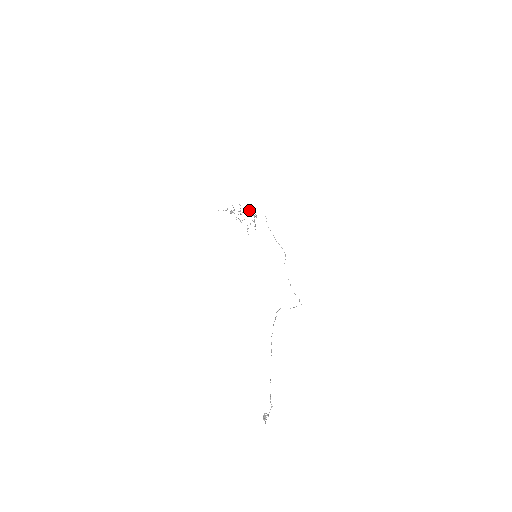
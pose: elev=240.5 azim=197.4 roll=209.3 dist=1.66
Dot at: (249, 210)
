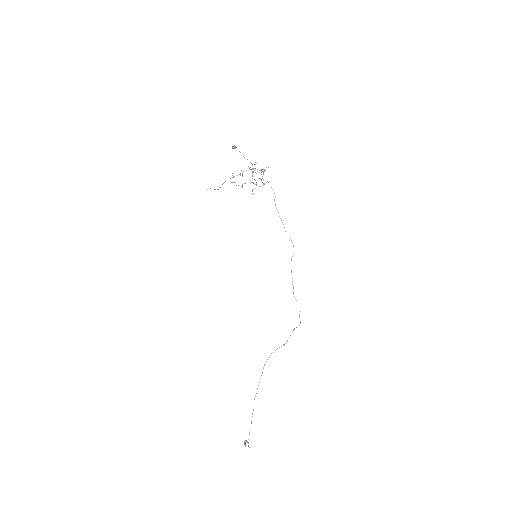
Dot at: (255, 169)
